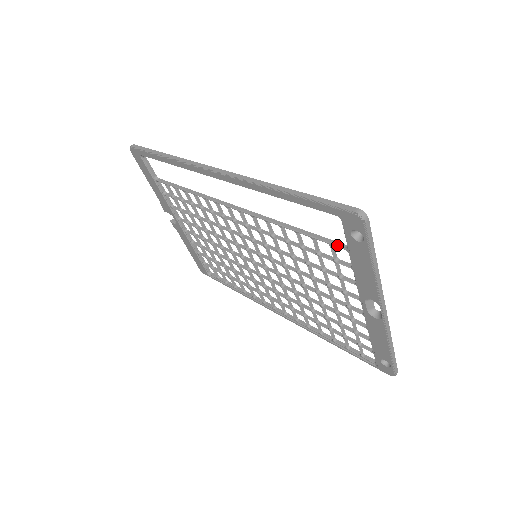
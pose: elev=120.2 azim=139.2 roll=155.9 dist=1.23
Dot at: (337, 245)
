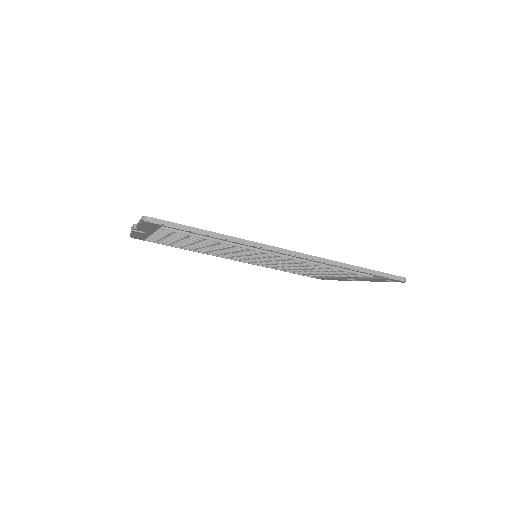
Dot at: occluded
